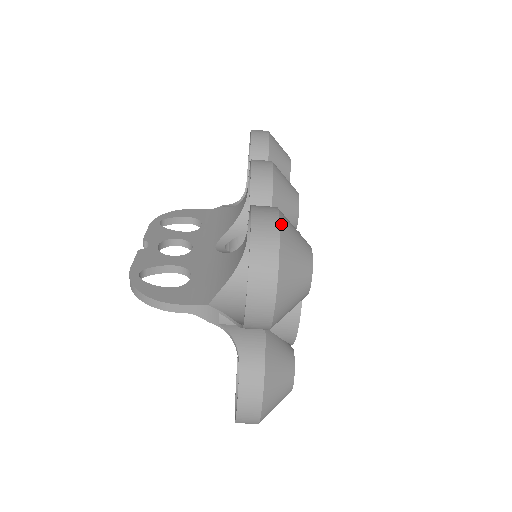
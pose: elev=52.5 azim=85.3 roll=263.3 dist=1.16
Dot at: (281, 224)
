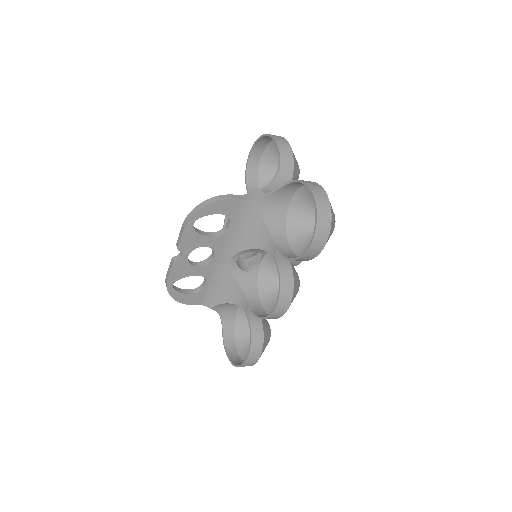
Dot at: occluded
